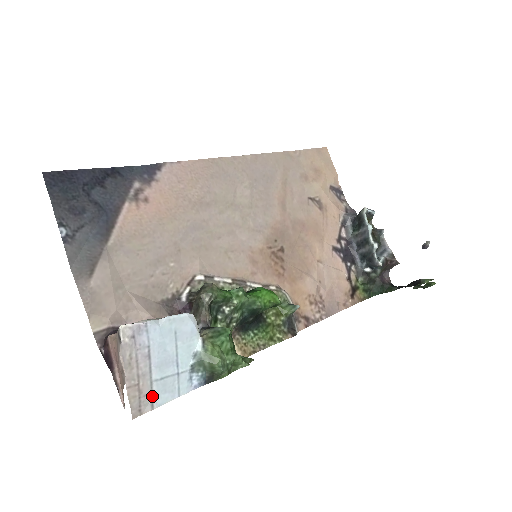
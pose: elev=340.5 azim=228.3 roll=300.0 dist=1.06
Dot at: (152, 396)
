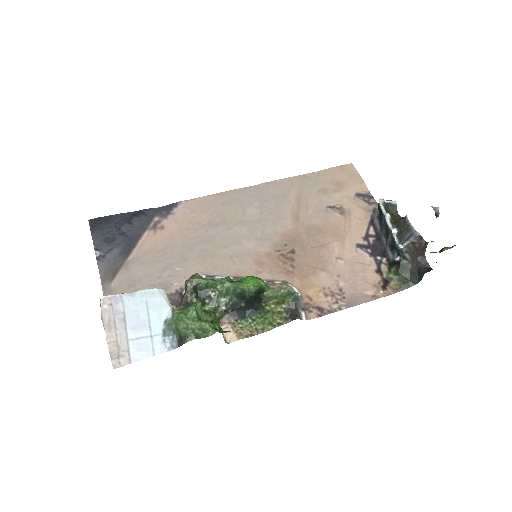
Dot at: (129, 352)
